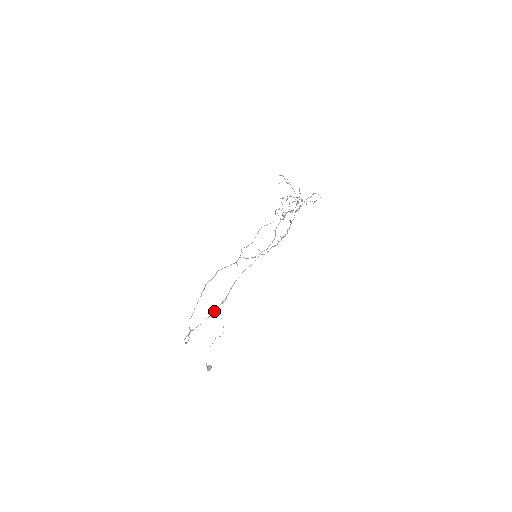
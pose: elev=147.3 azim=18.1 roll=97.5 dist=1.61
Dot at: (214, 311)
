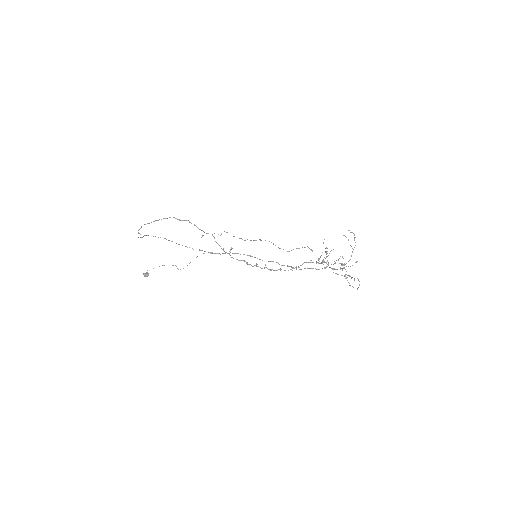
Dot at: occluded
